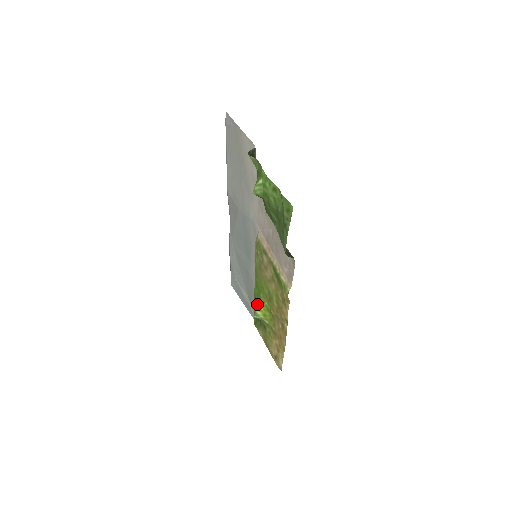
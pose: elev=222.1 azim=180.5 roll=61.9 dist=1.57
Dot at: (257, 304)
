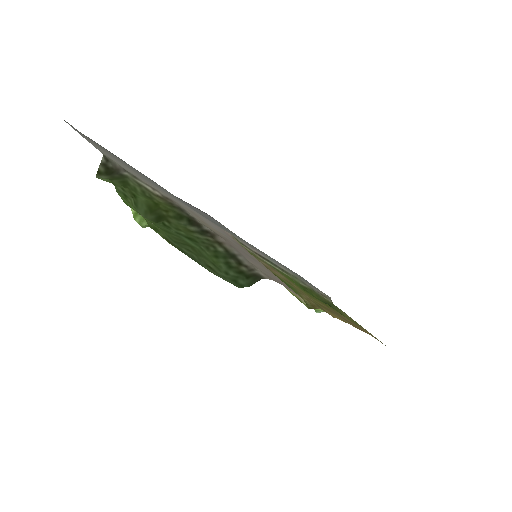
Dot at: occluded
